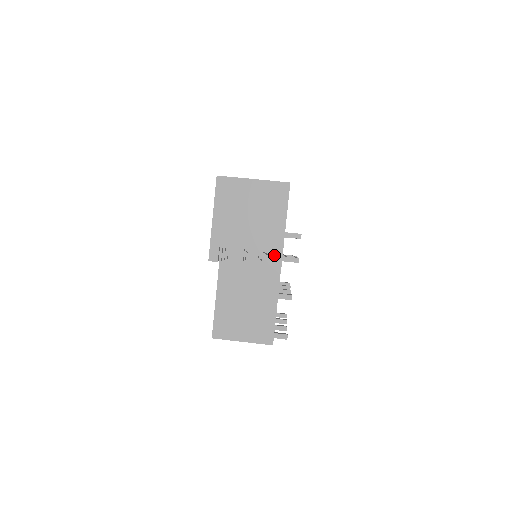
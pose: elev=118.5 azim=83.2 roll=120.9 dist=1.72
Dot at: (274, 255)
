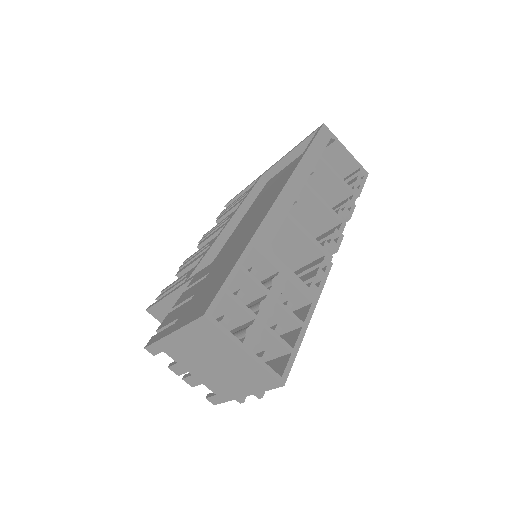
Dot at: (215, 396)
